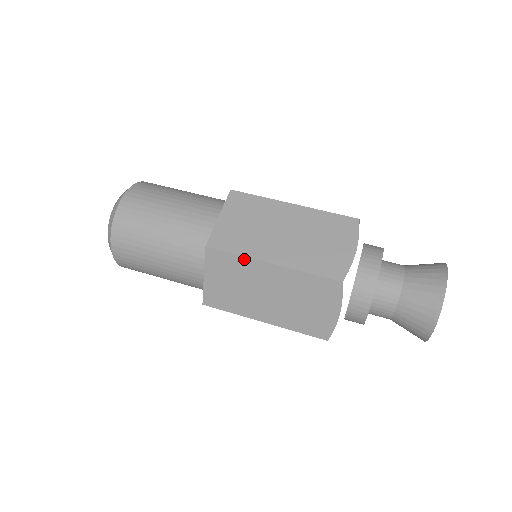
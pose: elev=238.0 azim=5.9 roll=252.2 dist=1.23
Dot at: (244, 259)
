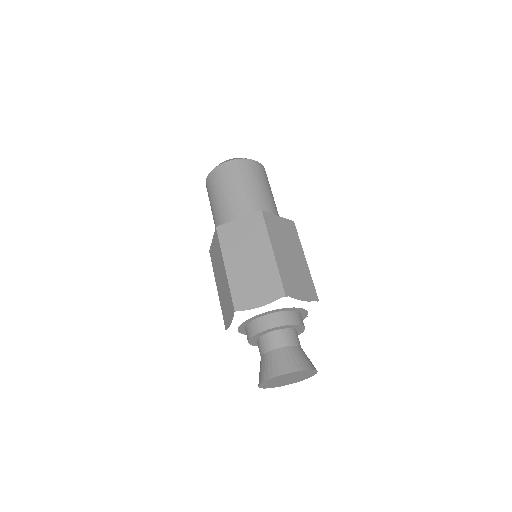
Dot at: (221, 251)
